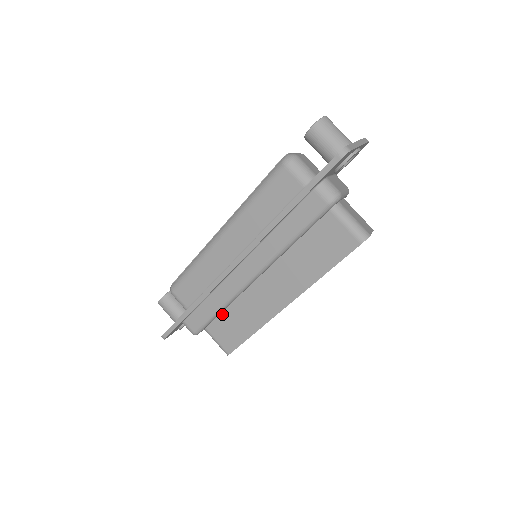
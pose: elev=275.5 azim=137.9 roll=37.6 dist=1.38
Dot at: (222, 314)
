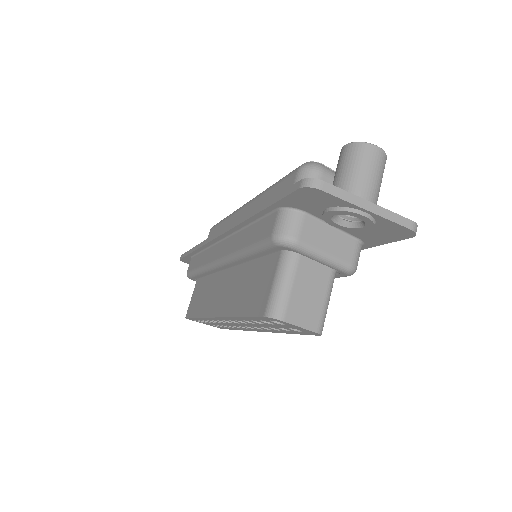
Dot at: (205, 279)
